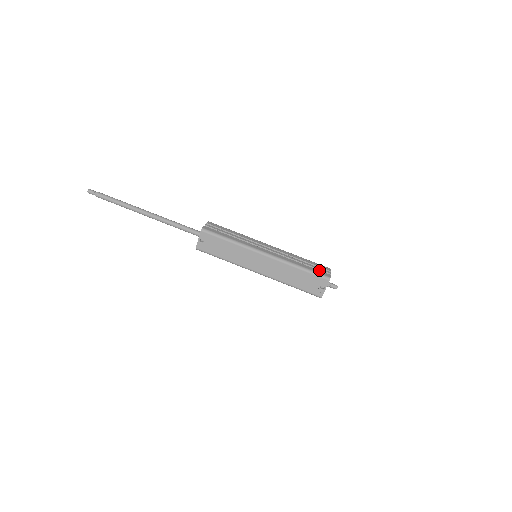
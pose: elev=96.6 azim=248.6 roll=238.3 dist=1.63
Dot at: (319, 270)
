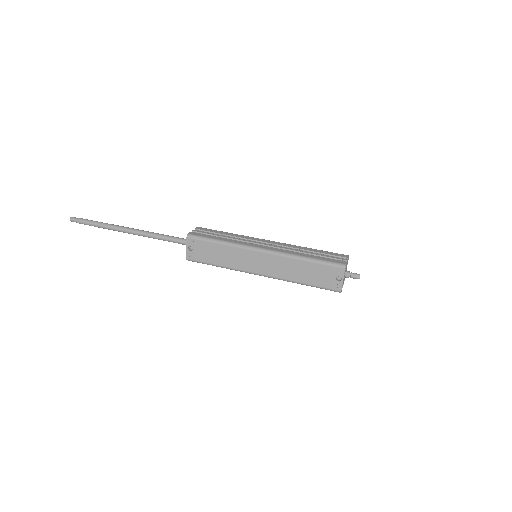
Dot at: (332, 259)
